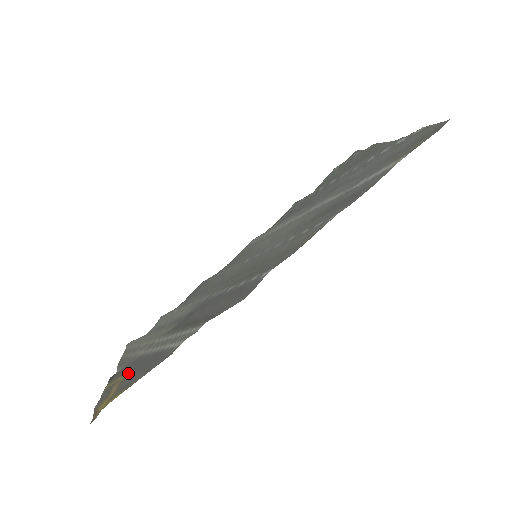
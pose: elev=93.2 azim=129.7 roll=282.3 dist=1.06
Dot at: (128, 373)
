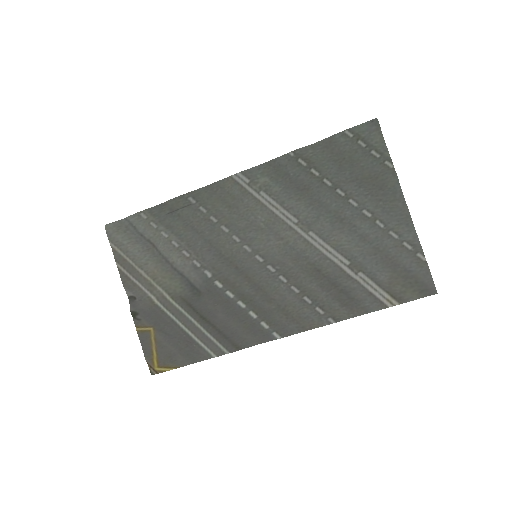
Dot at: (158, 331)
